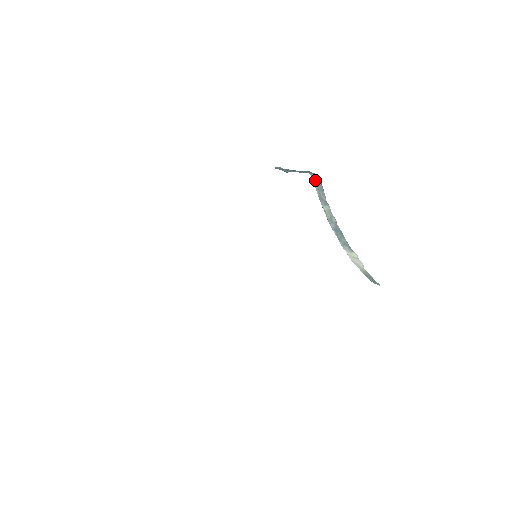
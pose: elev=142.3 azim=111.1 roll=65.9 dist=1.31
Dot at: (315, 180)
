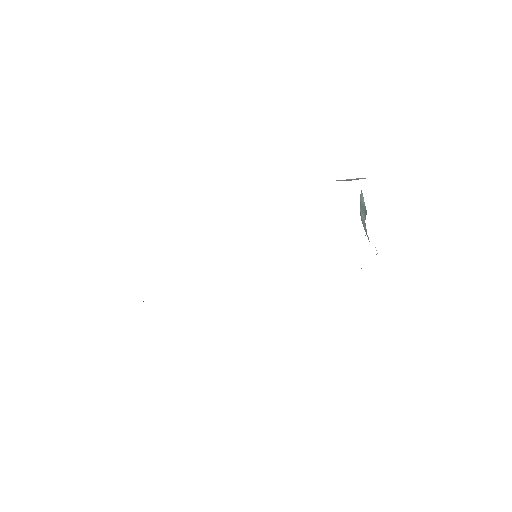
Dot at: (363, 197)
